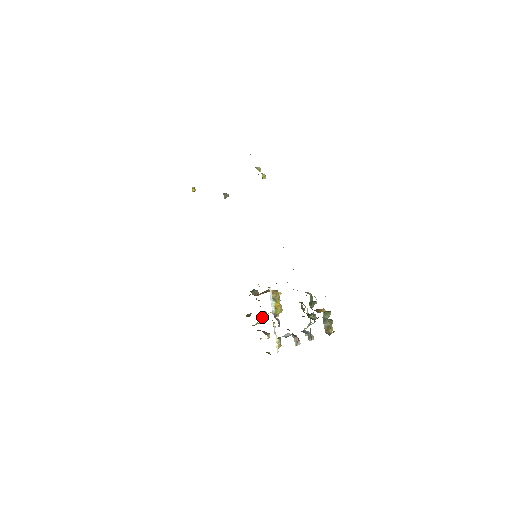
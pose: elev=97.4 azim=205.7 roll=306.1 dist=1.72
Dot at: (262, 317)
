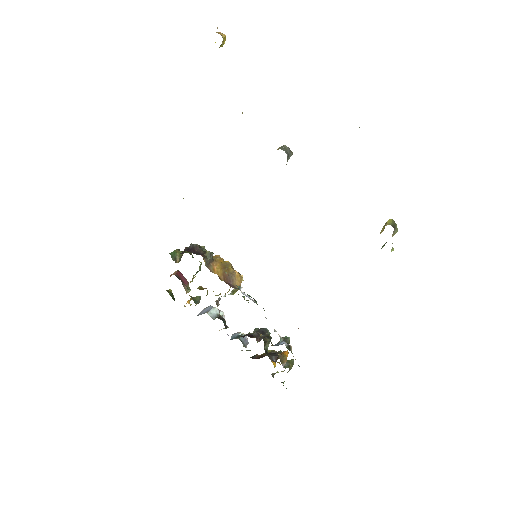
Dot at: occluded
